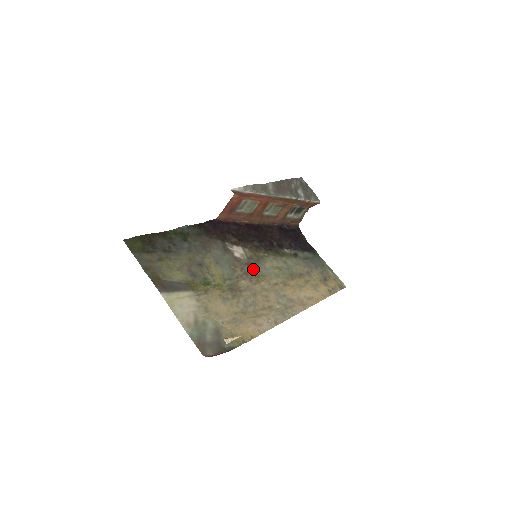
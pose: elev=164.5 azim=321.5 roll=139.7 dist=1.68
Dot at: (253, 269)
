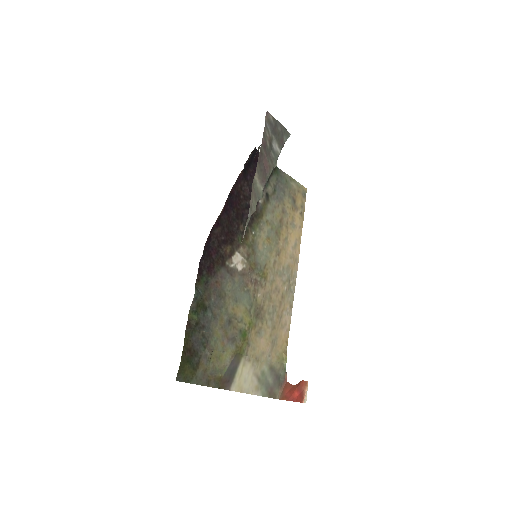
Dot at: (257, 270)
